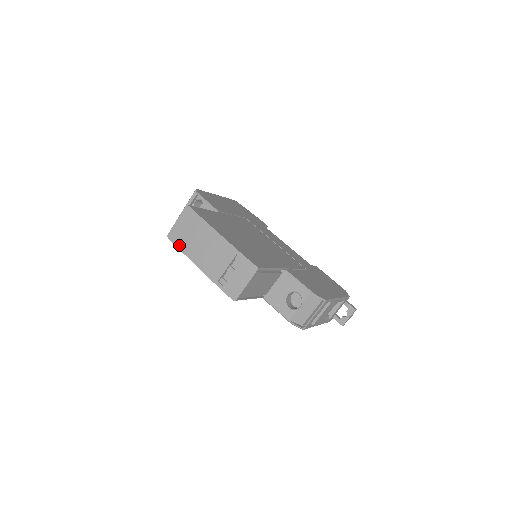
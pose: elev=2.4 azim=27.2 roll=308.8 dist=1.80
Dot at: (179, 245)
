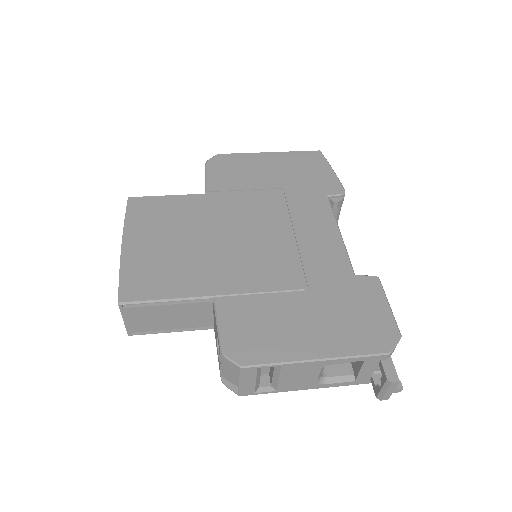
Dot at: occluded
